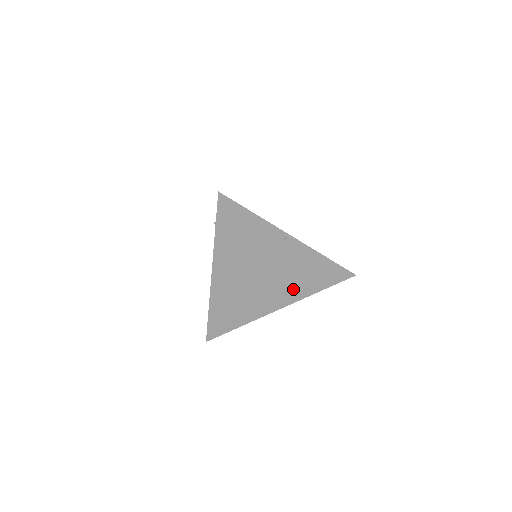
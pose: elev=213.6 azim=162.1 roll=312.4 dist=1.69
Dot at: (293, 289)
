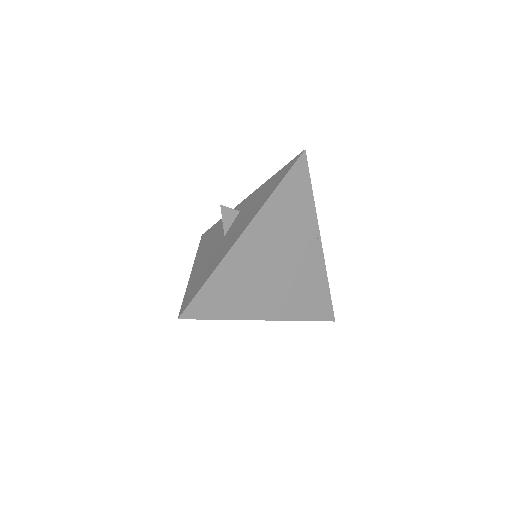
Dot at: (289, 302)
